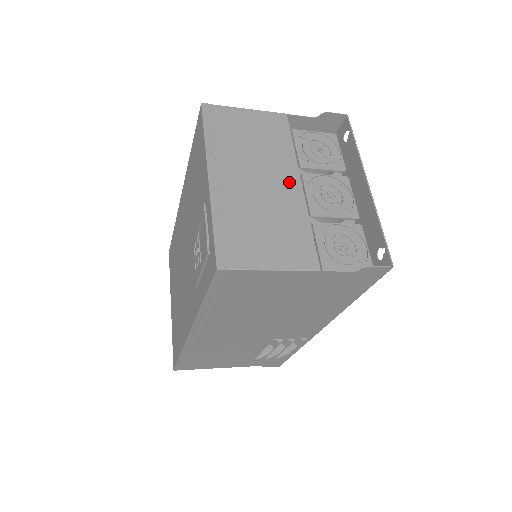
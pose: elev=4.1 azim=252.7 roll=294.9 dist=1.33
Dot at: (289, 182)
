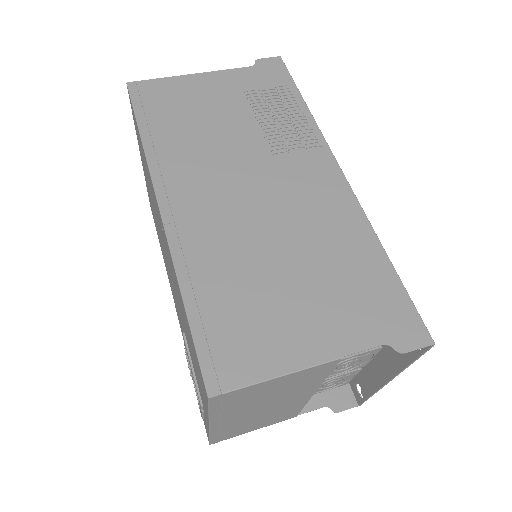
Dot at: (300, 398)
